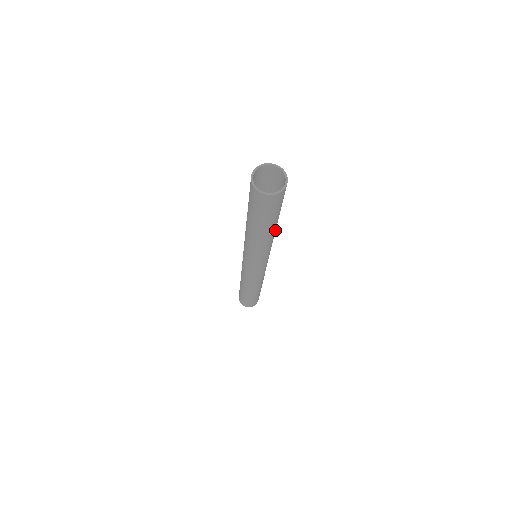
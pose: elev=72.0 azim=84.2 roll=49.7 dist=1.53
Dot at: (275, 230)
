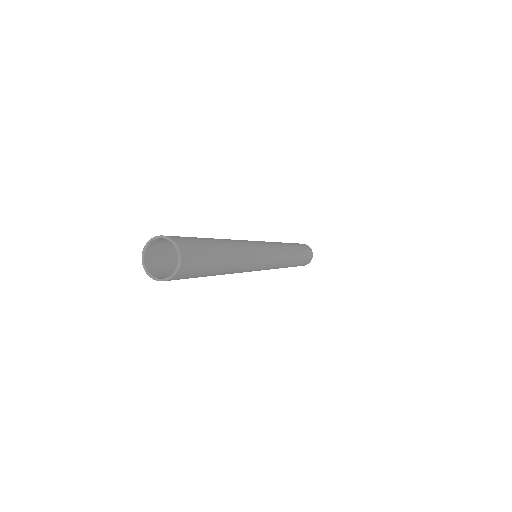
Dot at: (233, 248)
